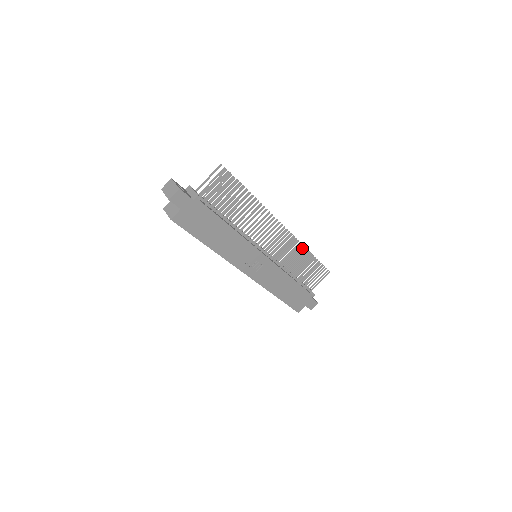
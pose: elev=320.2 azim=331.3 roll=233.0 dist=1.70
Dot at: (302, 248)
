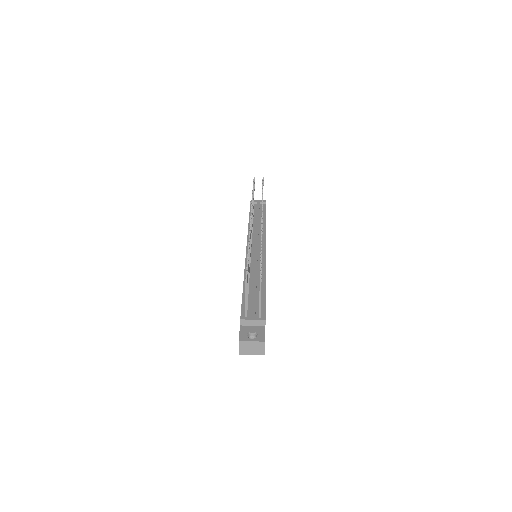
Dot at: occluded
